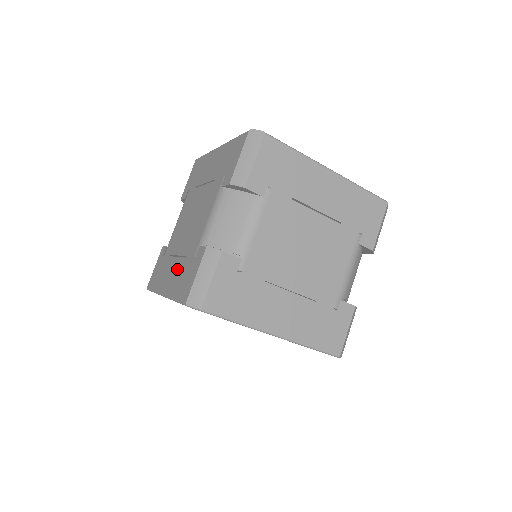
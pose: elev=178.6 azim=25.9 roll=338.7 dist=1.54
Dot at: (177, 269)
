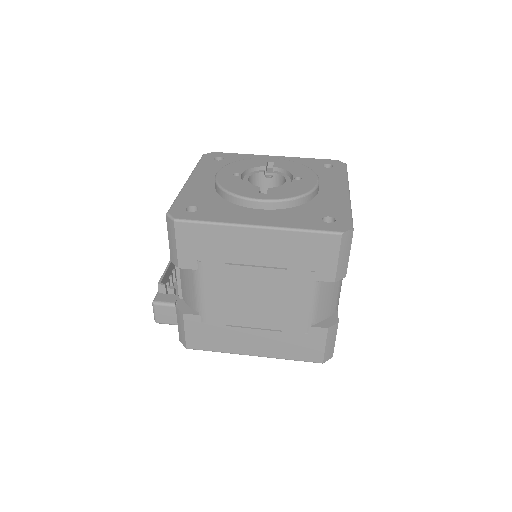
Dot at: (269, 339)
